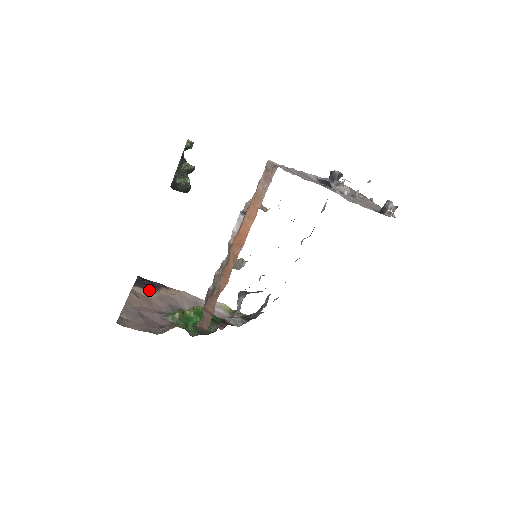
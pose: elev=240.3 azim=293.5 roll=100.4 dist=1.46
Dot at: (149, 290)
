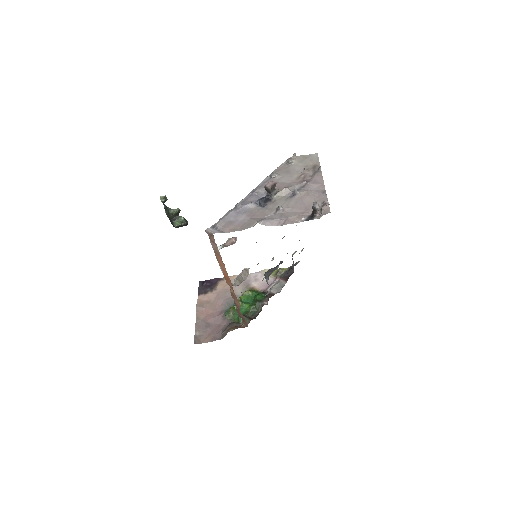
Dot at: (209, 293)
